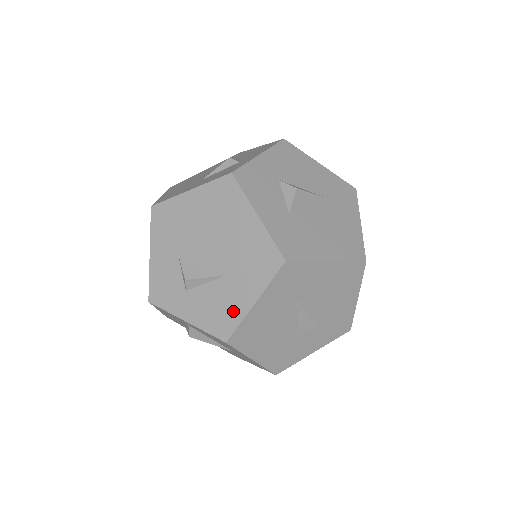
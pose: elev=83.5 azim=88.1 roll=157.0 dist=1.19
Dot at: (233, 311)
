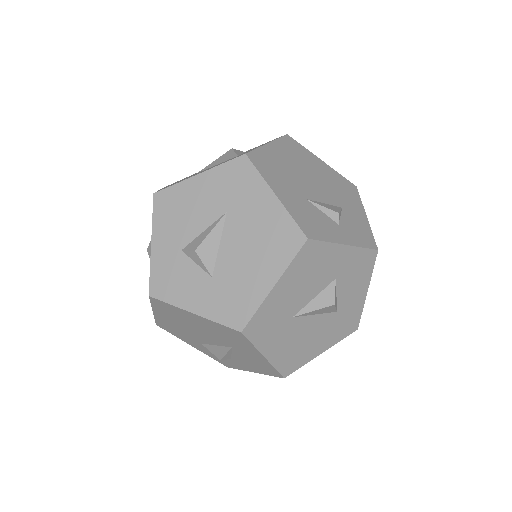
Dot at: (262, 363)
